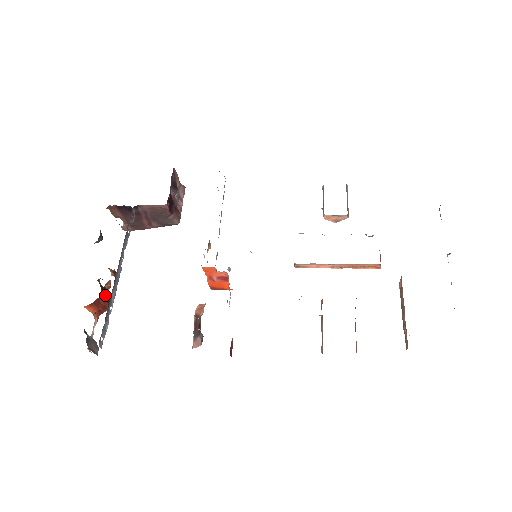
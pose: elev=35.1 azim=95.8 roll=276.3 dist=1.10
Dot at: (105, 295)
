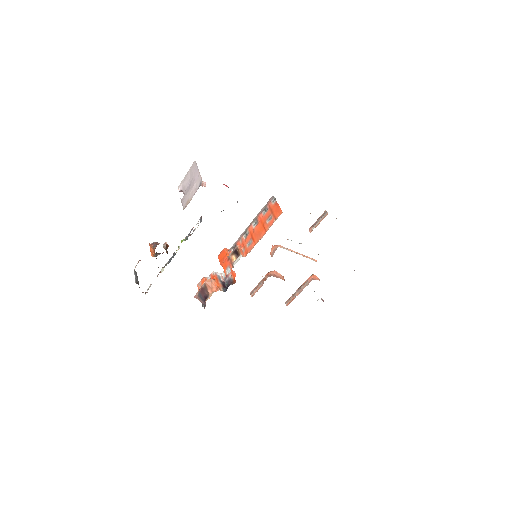
Dot at: occluded
